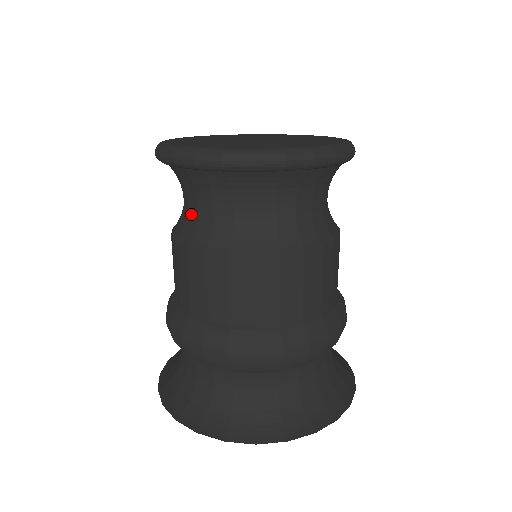
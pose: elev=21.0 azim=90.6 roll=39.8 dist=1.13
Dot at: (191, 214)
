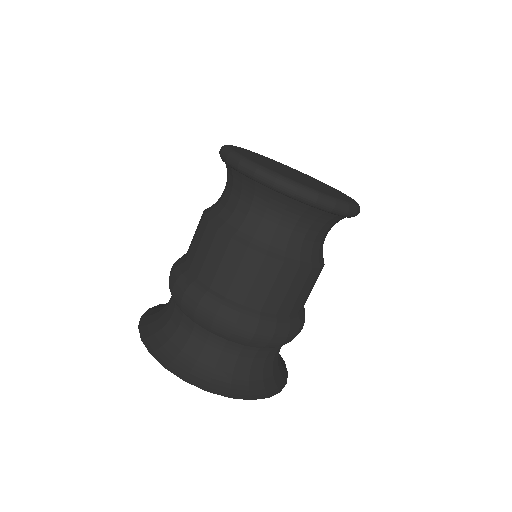
Dot at: (238, 213)
